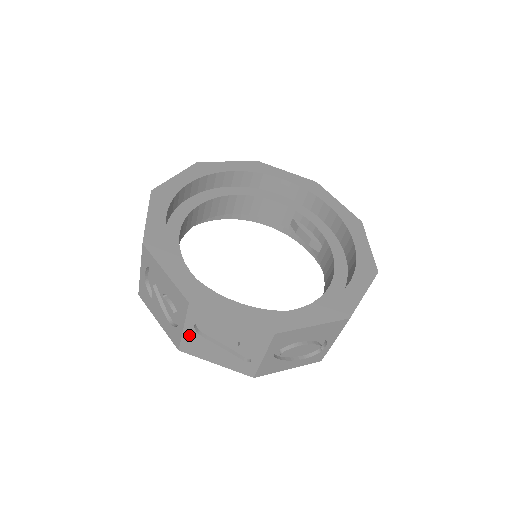
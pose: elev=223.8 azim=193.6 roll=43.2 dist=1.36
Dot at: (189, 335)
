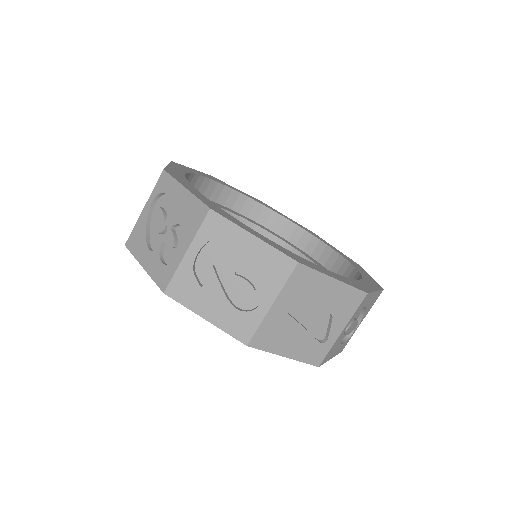
Dot at: (273, 315)
